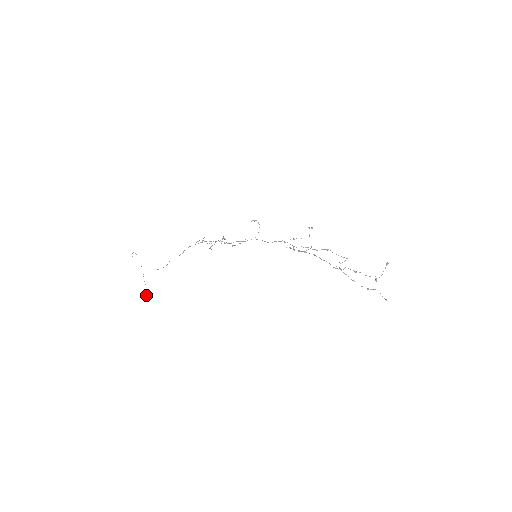
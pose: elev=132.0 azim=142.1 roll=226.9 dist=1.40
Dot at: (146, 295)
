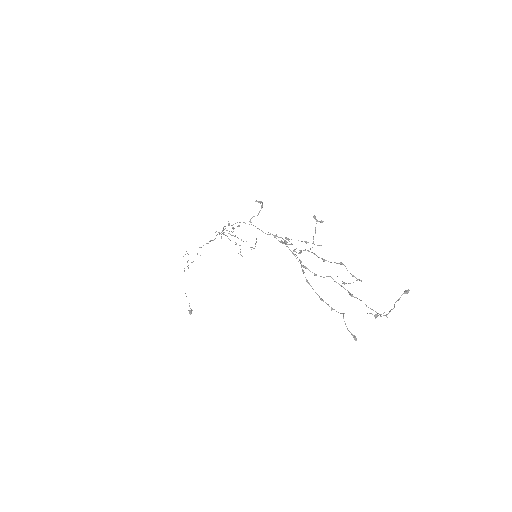
Dot at: occluded
